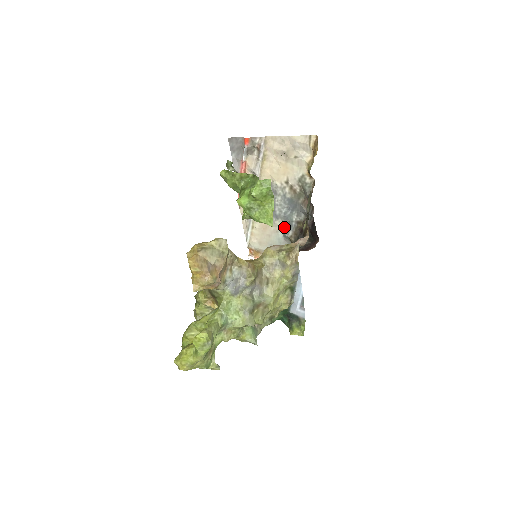
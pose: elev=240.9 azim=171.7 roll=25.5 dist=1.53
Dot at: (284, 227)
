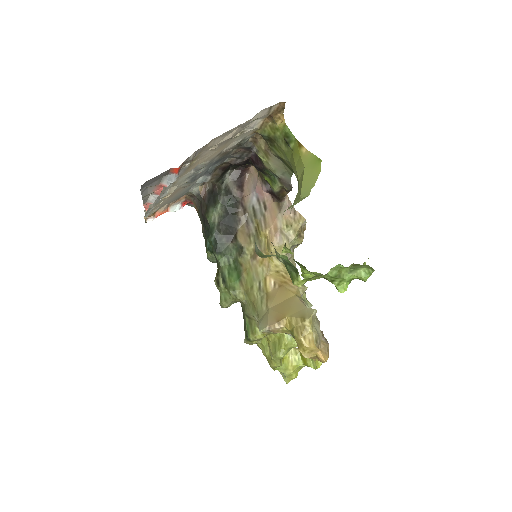
Dot at: occluded
